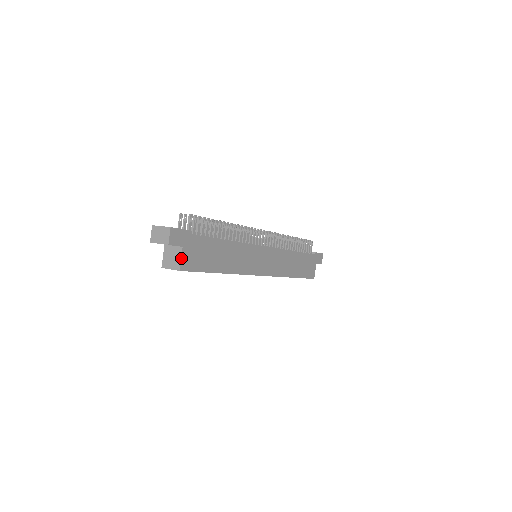
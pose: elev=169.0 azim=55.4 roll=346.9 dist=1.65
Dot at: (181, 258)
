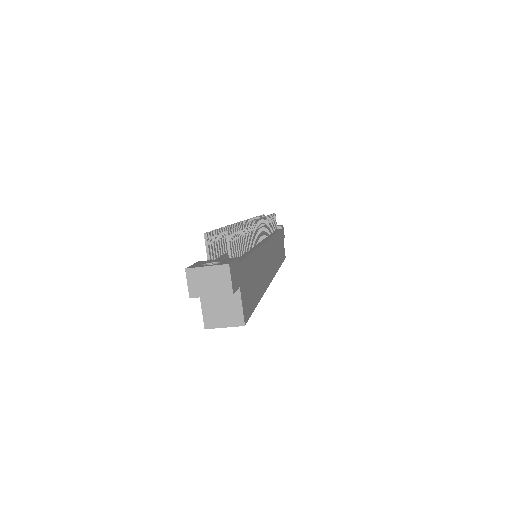
Dot at: (242, 305)
